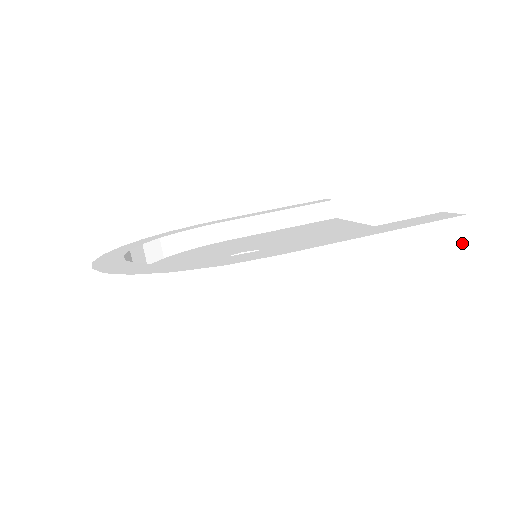
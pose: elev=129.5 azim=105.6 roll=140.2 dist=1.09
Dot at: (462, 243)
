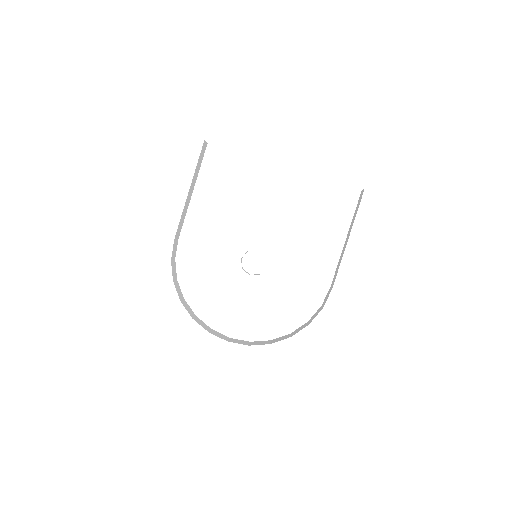
Dot at: occluded
